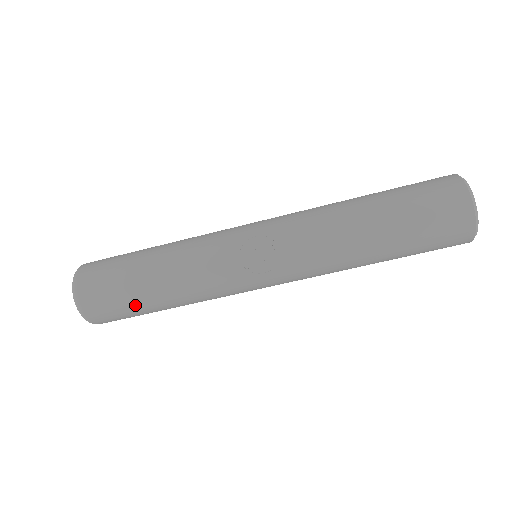
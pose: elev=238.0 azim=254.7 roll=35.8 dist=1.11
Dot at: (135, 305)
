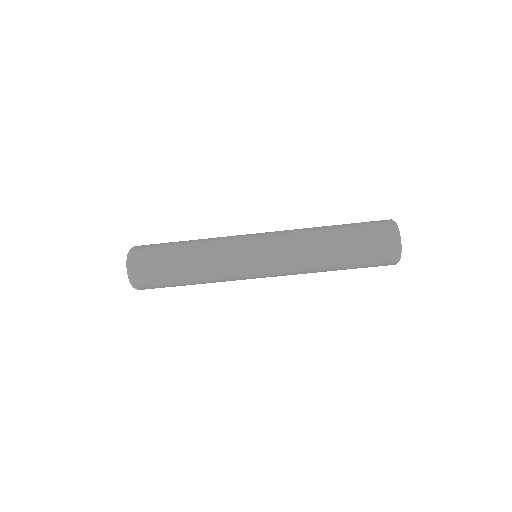
Dot at: (169, 277)
